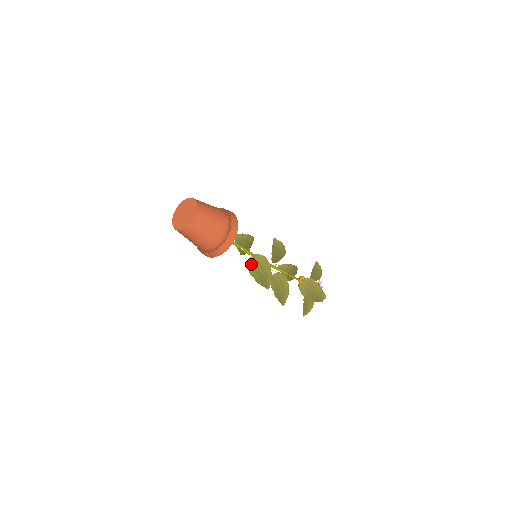
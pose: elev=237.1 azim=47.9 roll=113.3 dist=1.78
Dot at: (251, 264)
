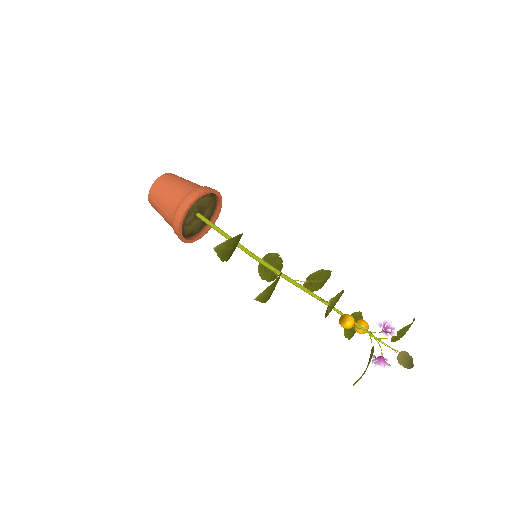
Dot at: occluded
